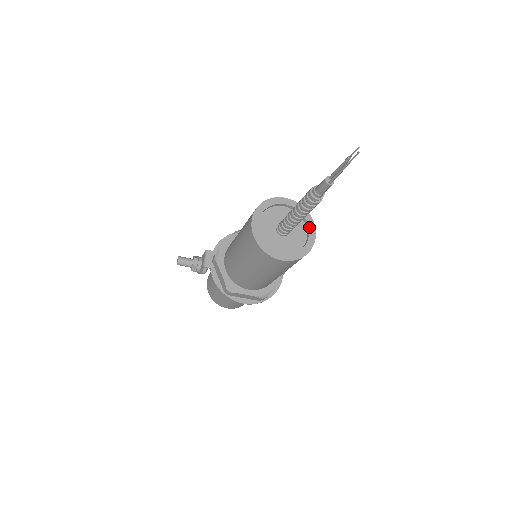
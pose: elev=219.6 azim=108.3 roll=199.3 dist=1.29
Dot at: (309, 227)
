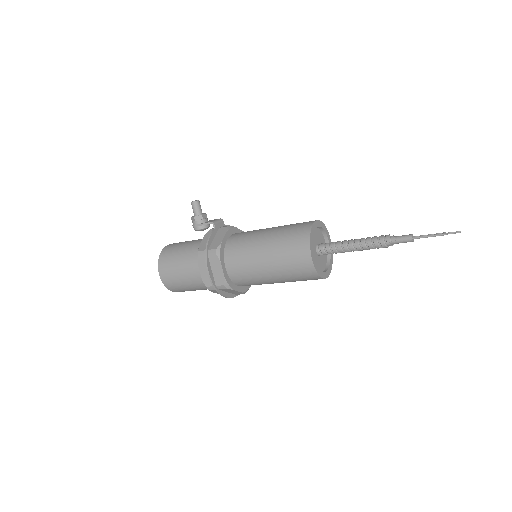
Dot at: (329, 269)
